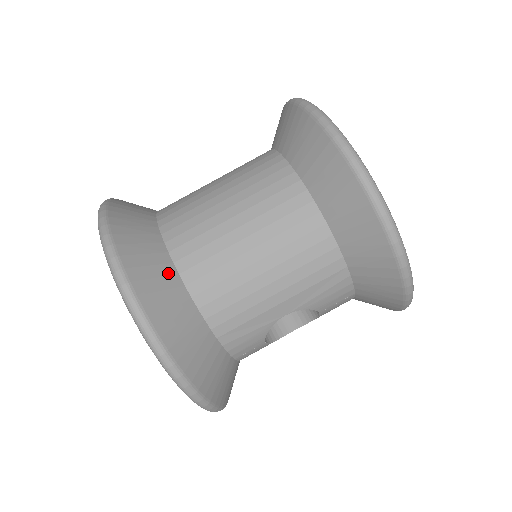
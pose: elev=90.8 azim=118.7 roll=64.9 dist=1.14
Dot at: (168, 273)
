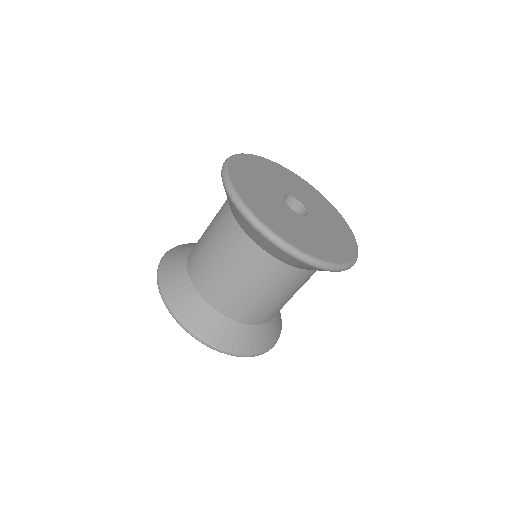
Dot at: (227, 324)
